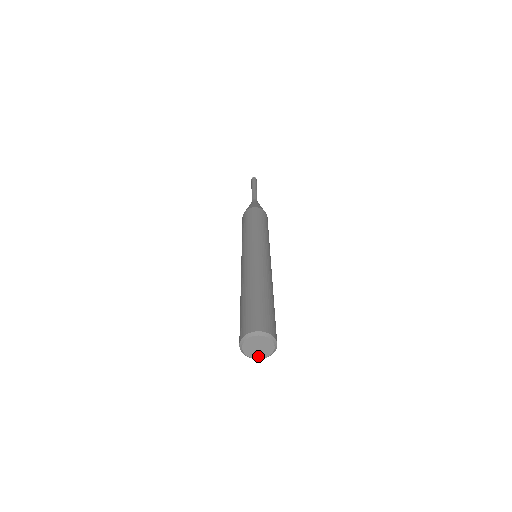
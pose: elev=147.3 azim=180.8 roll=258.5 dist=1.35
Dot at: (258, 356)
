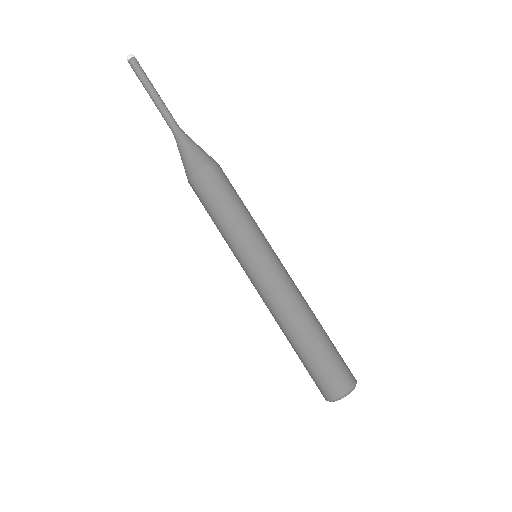
Dot at: occluded
